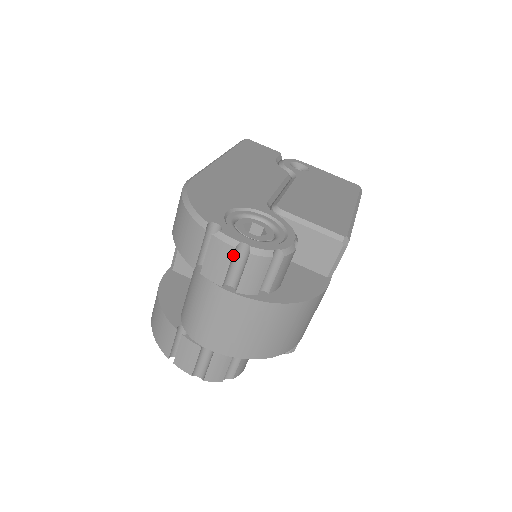
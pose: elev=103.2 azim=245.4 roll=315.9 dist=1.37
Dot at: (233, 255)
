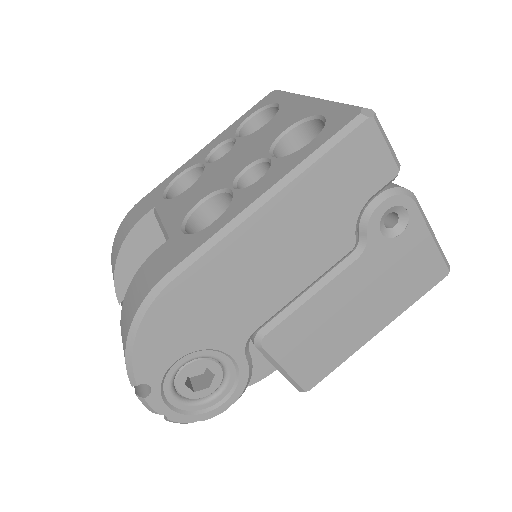
Dot at: occluded
